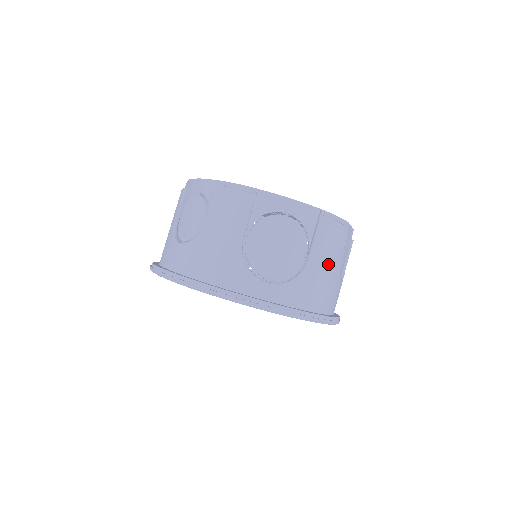
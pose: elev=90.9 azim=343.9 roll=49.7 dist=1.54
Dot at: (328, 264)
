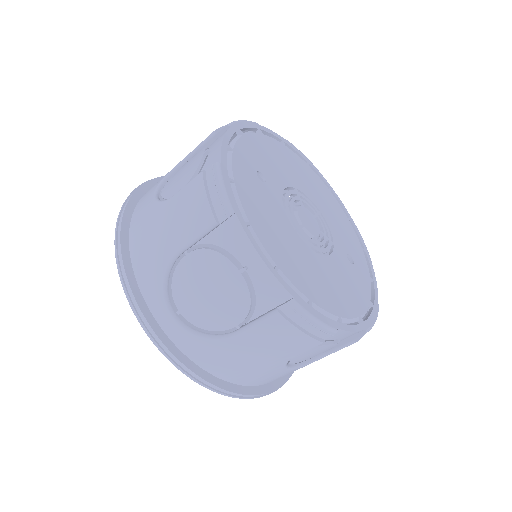
Dot at: (264, 352)
